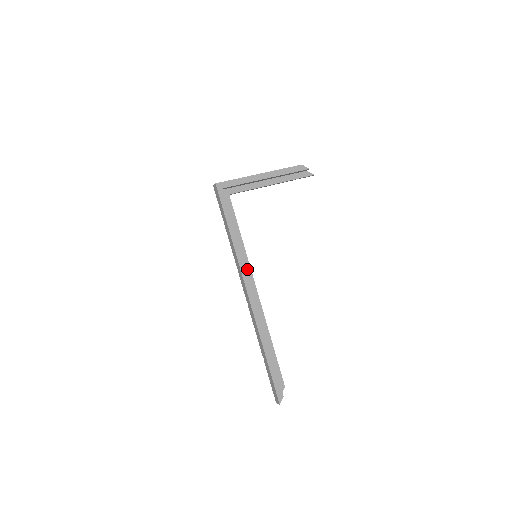
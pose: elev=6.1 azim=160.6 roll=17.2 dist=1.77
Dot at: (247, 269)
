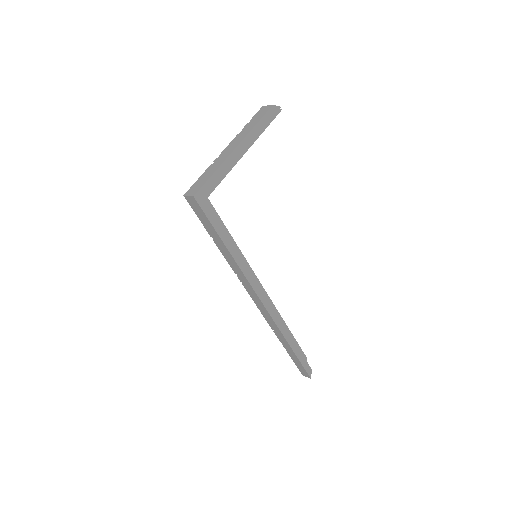
Dot at: occluded
